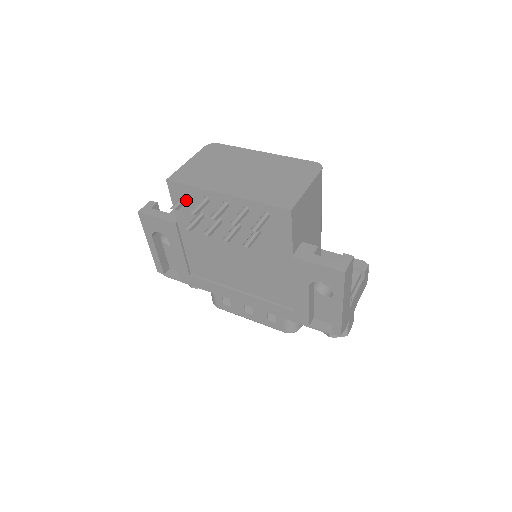
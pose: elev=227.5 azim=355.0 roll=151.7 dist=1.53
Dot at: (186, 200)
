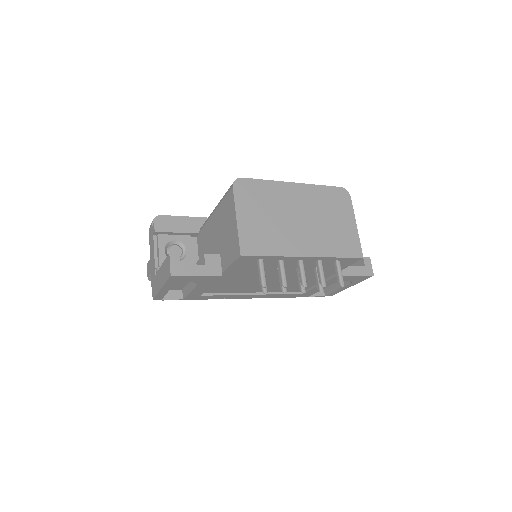
Dot at: (263, 268)
